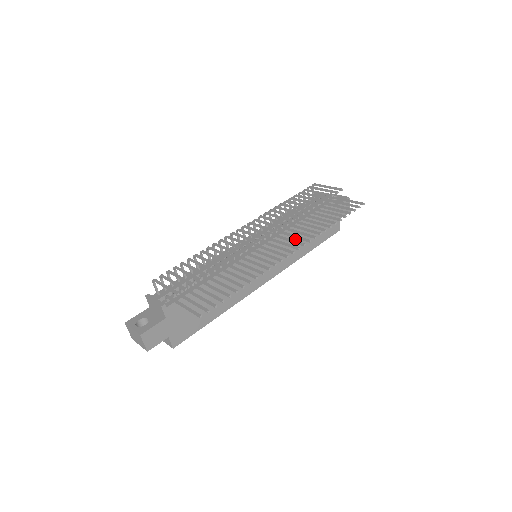
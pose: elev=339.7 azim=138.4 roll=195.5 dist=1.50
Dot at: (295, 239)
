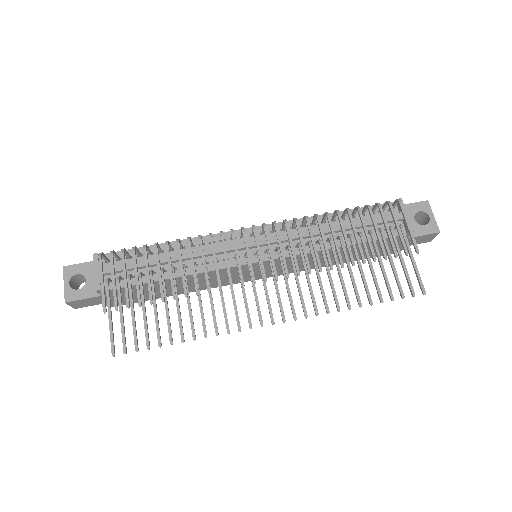
Dot at: (320, 257)
